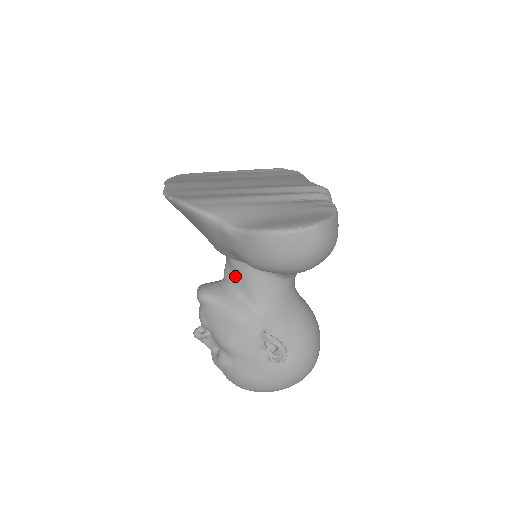
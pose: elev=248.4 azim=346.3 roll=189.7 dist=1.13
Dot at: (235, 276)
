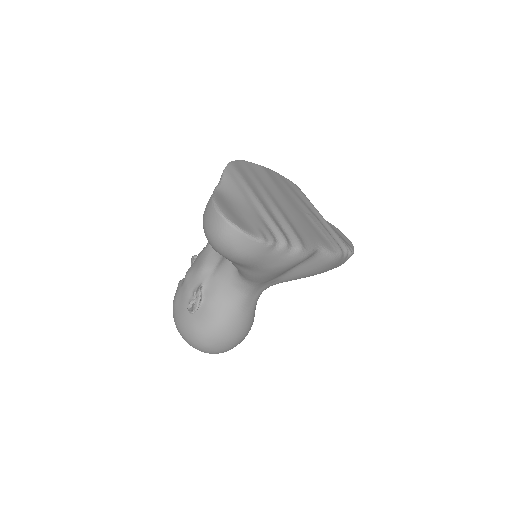
Dot at: occluded
